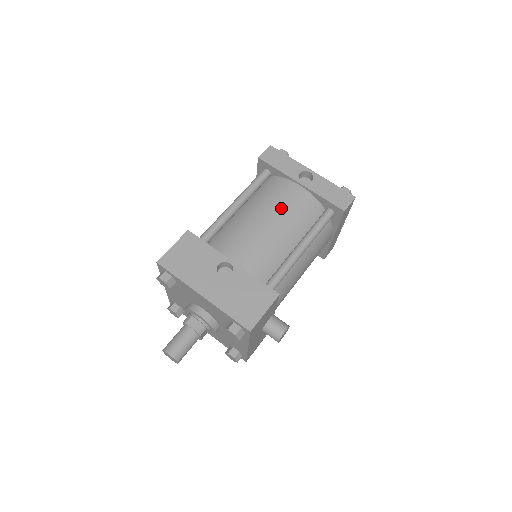
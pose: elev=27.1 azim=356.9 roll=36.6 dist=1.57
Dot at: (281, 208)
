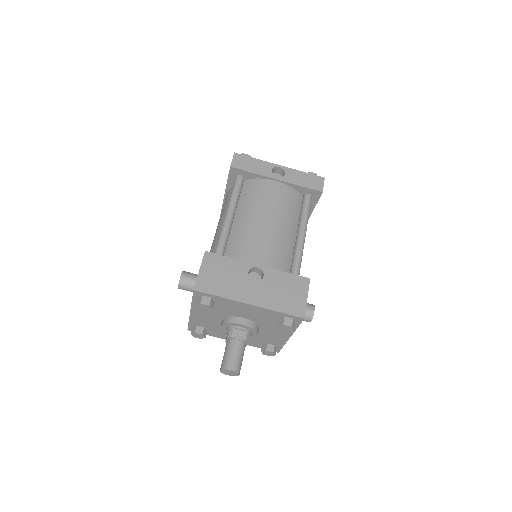
Dot at: (272, 205)
